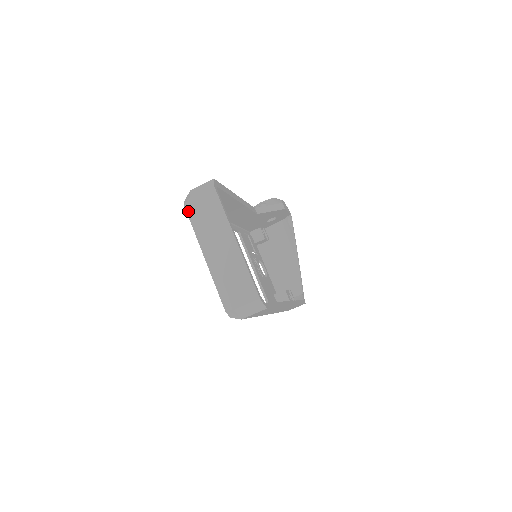
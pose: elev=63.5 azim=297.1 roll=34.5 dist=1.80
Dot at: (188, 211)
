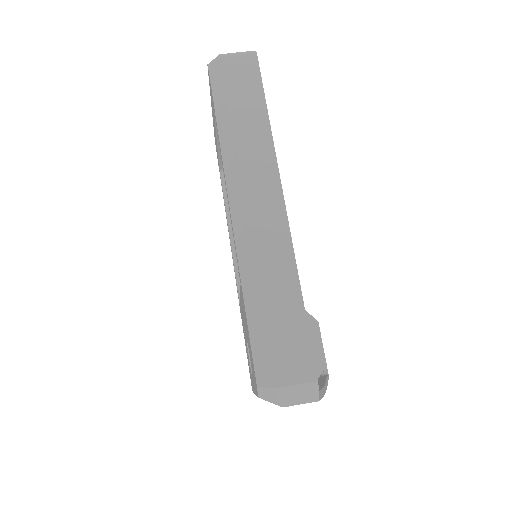
Dot at: occluded
